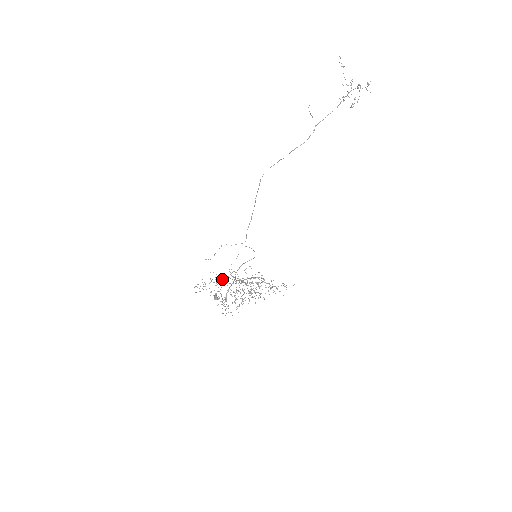
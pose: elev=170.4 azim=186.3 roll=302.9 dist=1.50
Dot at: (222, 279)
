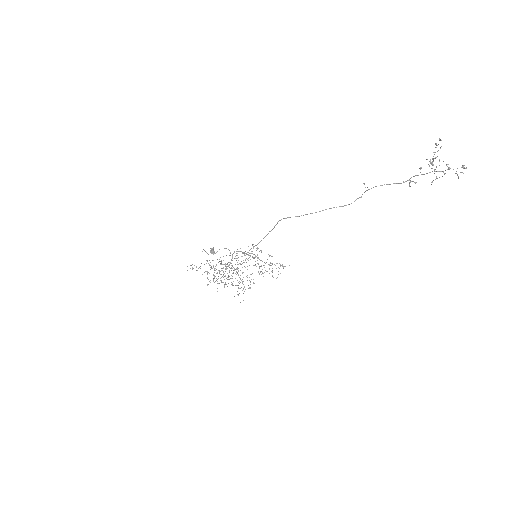
Dot at: occluded
